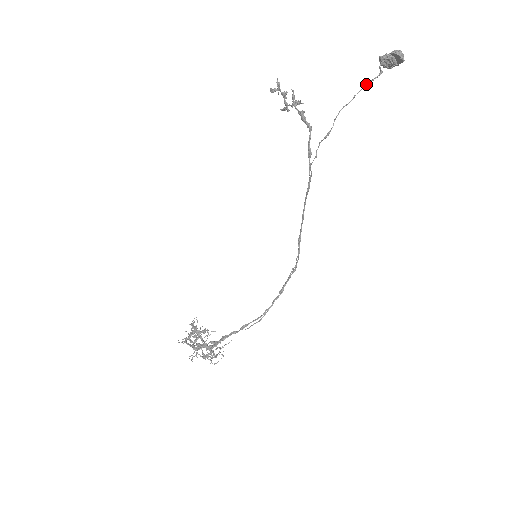
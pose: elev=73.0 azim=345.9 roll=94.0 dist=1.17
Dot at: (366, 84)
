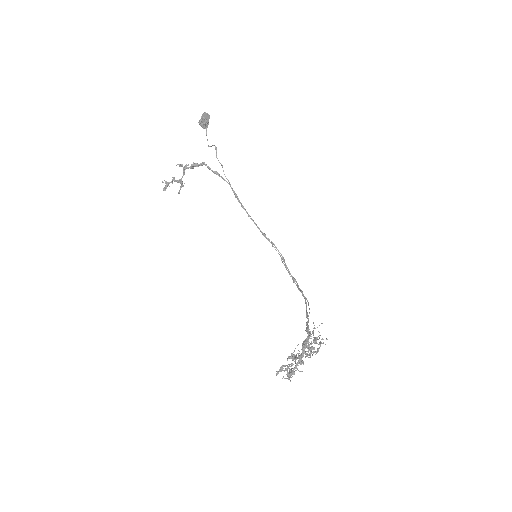
Dot at: (206, 130)
